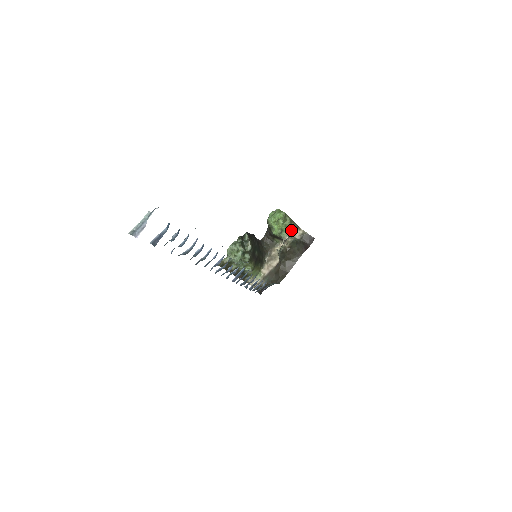
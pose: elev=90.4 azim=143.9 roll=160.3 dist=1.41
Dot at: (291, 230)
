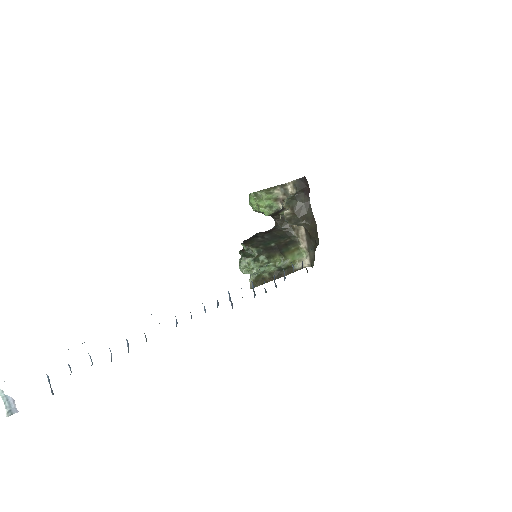
Dot at: (278, 196)
